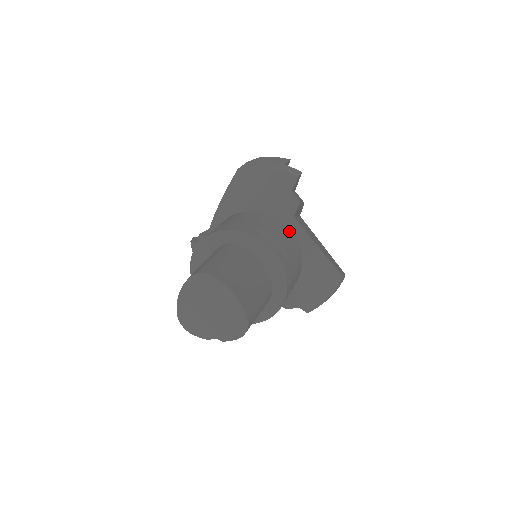
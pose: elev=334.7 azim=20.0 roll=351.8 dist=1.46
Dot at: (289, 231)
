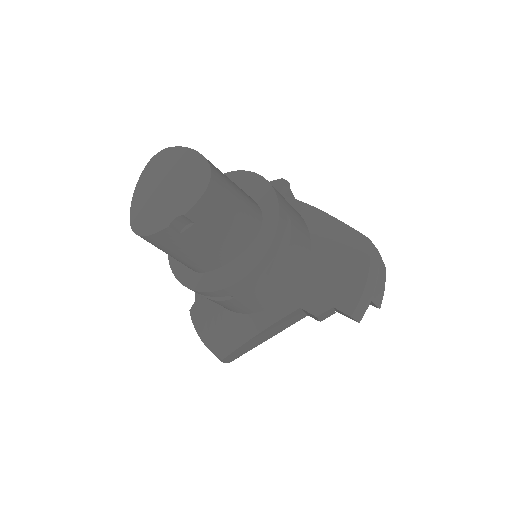
Dot at: occluded
